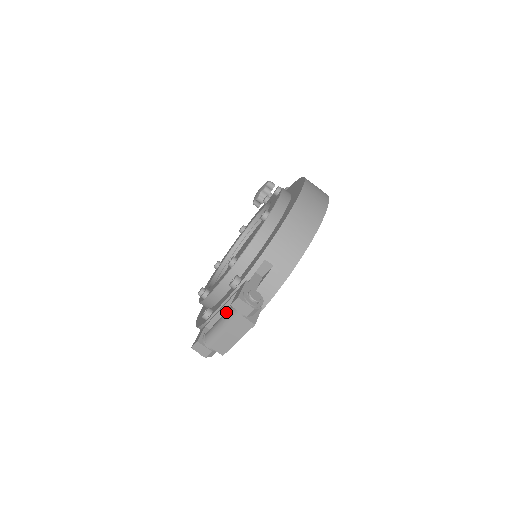
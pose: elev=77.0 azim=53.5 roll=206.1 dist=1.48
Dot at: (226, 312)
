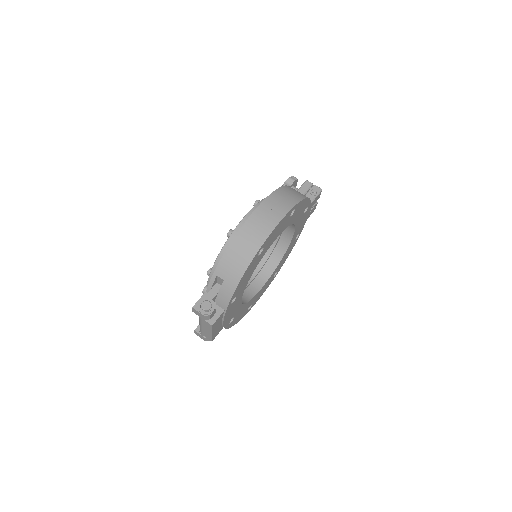
Dot at: occluded
